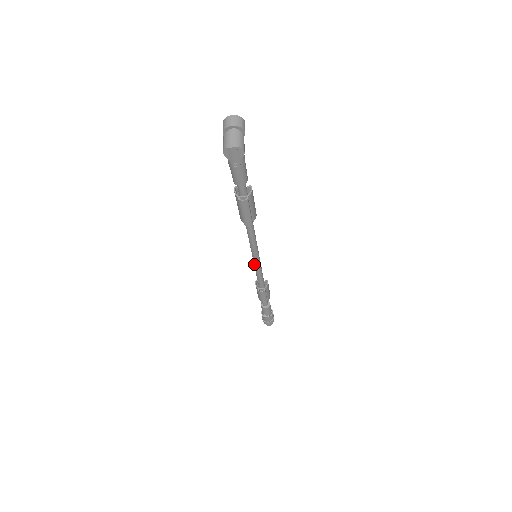
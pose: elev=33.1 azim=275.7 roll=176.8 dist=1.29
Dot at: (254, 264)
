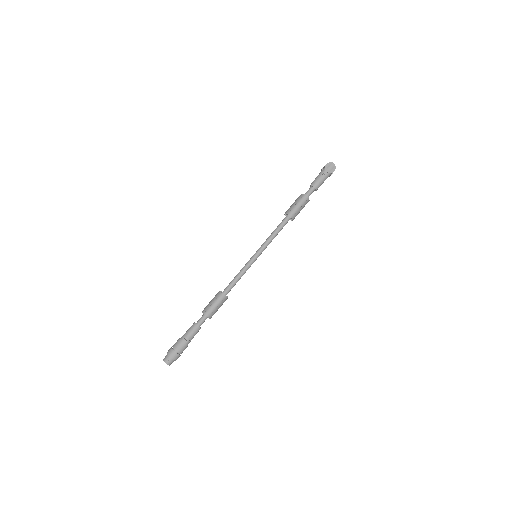
Dot at: (249, 261)
